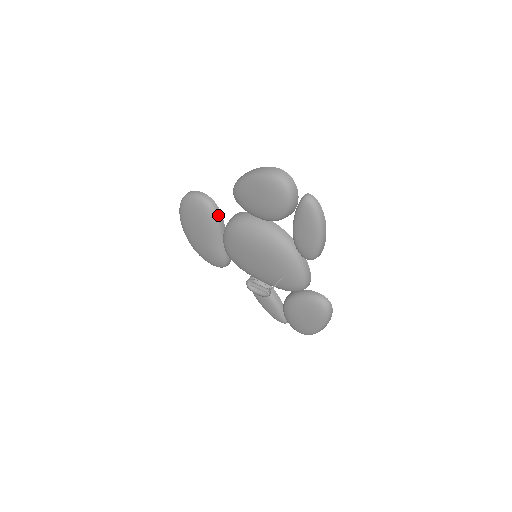
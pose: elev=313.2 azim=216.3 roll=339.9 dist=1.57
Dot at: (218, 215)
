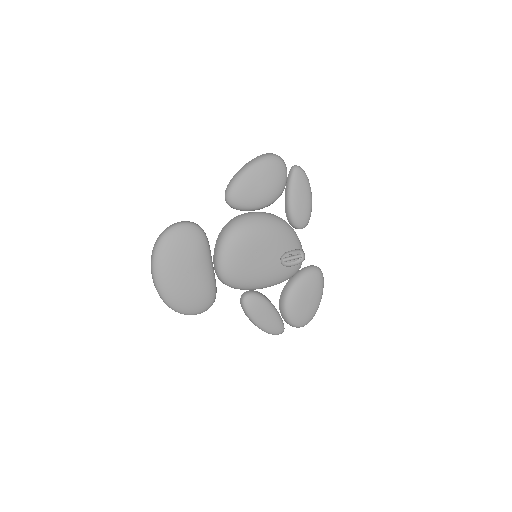
Dot at: (206, 236)
